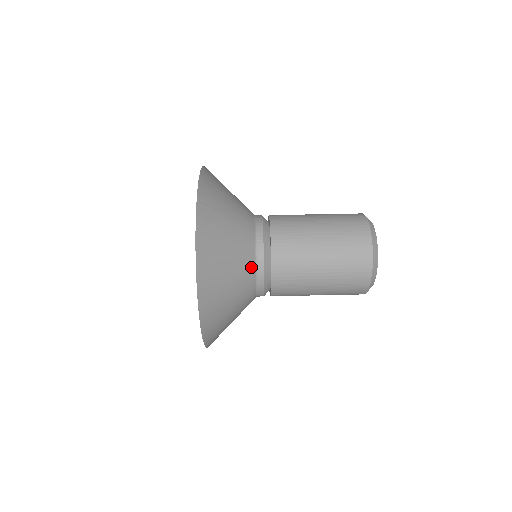
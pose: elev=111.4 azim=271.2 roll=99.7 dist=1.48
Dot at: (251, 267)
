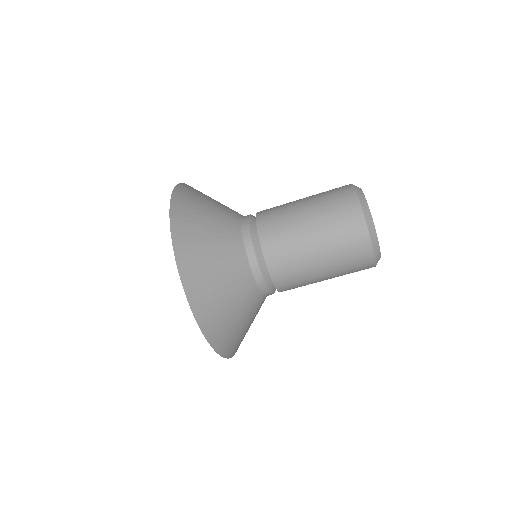
Dot at: (249, 280)
